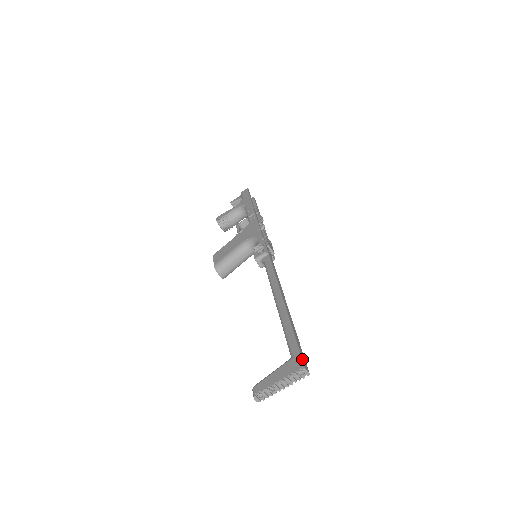
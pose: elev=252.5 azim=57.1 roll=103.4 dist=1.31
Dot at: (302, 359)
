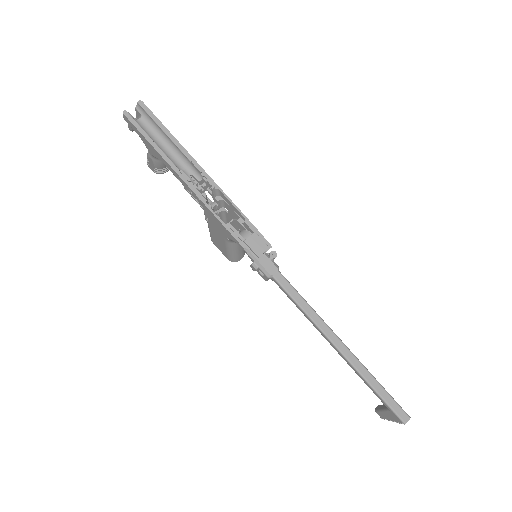
Dot at: (398, 416)
